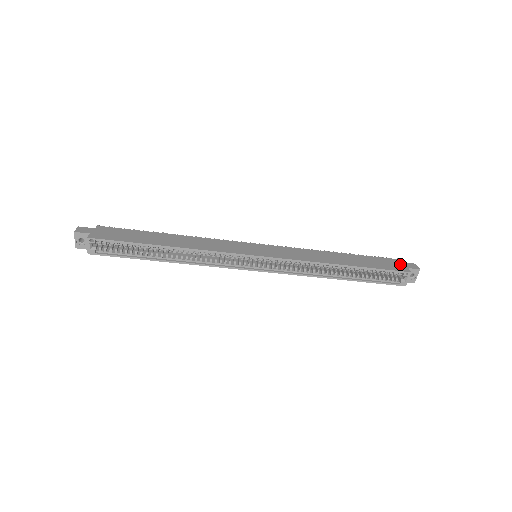
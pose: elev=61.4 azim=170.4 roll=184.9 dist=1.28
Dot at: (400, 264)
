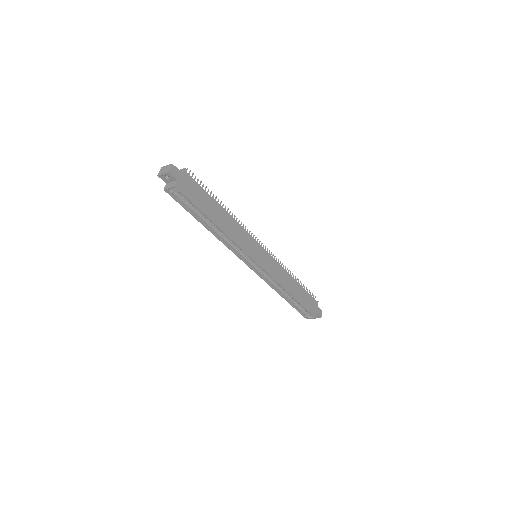
Dot at: (316, 308)
